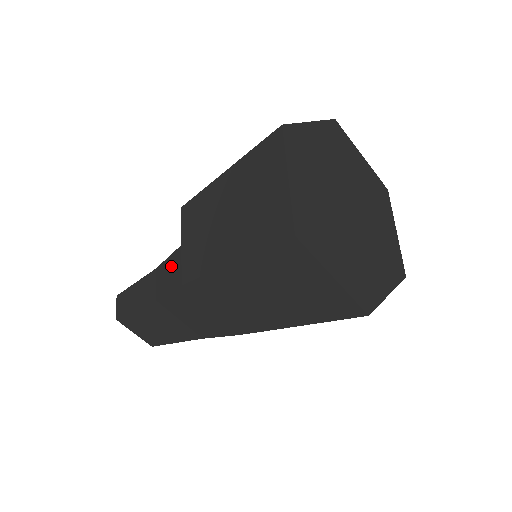
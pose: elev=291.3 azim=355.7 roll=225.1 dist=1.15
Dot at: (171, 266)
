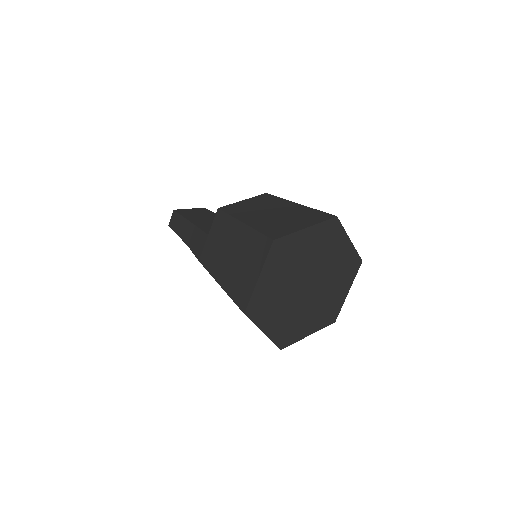
Dot at: (200, 239)
